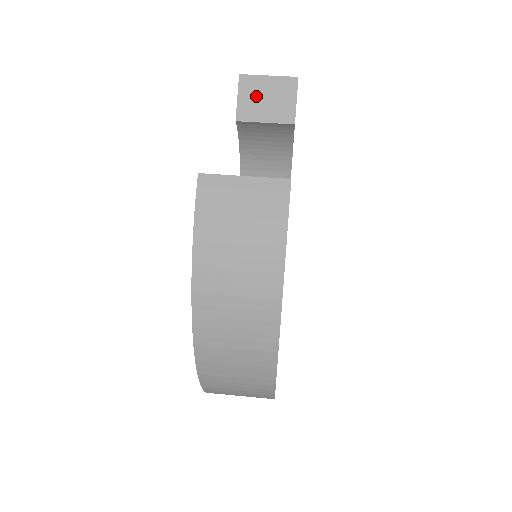
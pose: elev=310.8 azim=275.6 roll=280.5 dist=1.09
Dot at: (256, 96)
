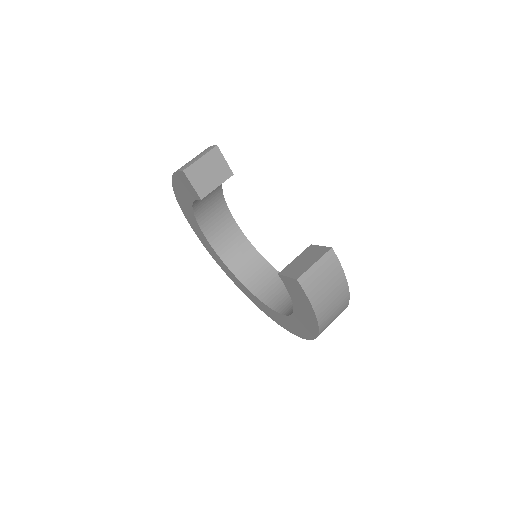
Dot at: (202, 176)
